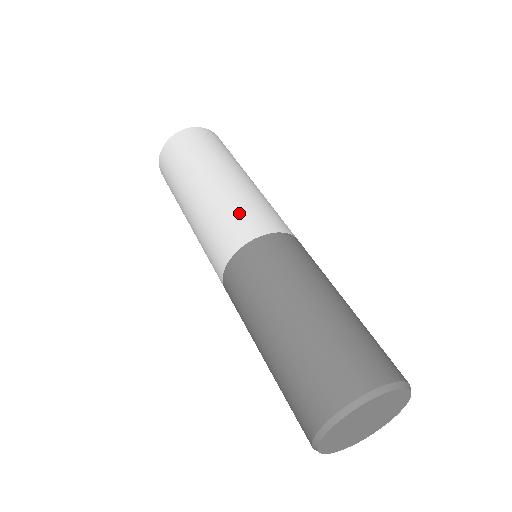
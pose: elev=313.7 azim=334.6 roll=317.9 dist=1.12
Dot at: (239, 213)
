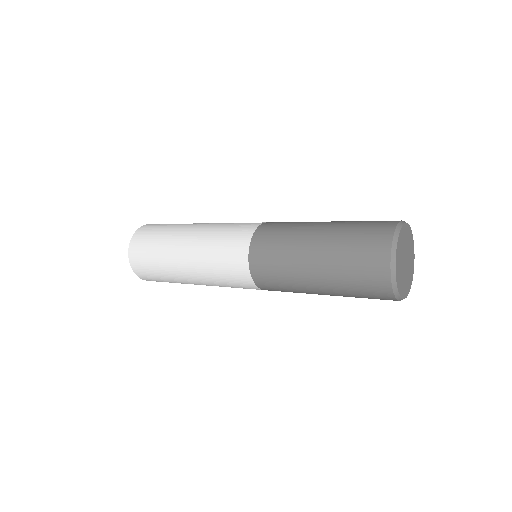
Dot at: (238, 223)
